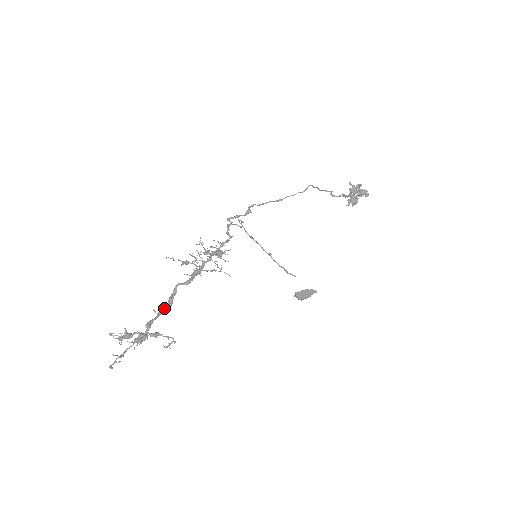
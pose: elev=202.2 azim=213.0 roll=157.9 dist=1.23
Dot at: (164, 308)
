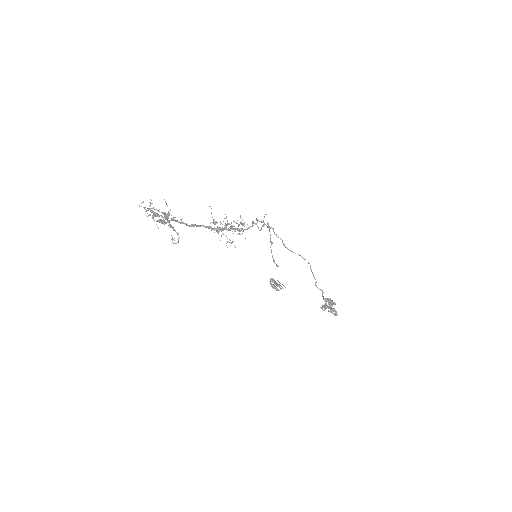
Dot at: (187, 224)
